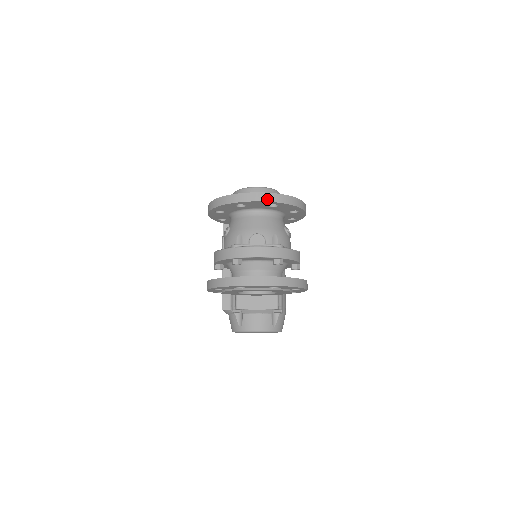
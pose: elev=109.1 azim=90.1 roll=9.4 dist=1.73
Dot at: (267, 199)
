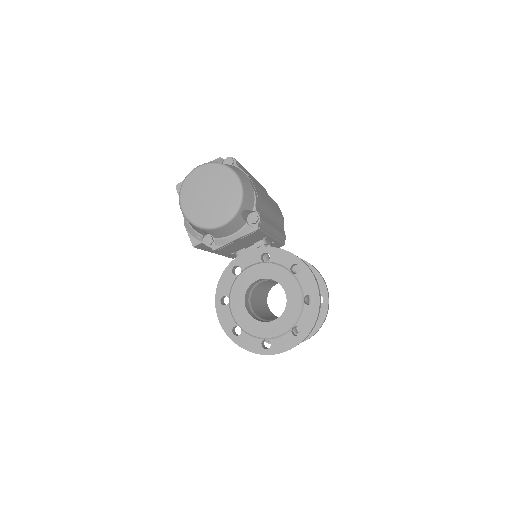
Dot at: occluded
